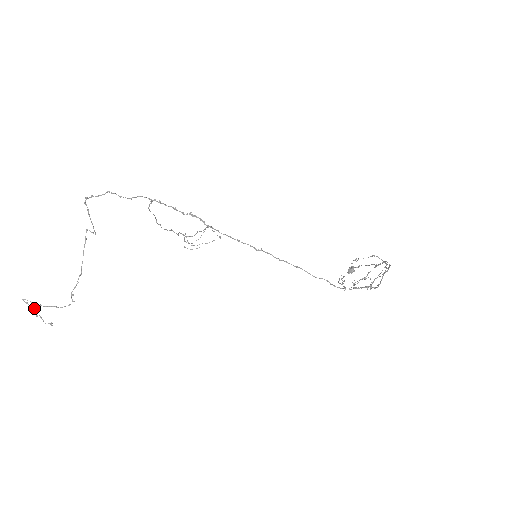
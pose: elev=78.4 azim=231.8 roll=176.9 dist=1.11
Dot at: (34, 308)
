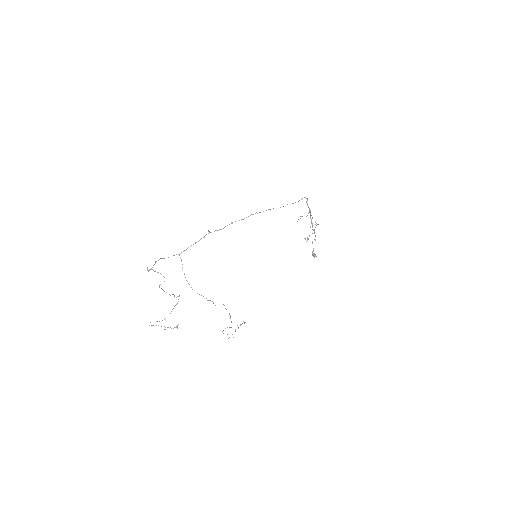
Dot at: occluded
